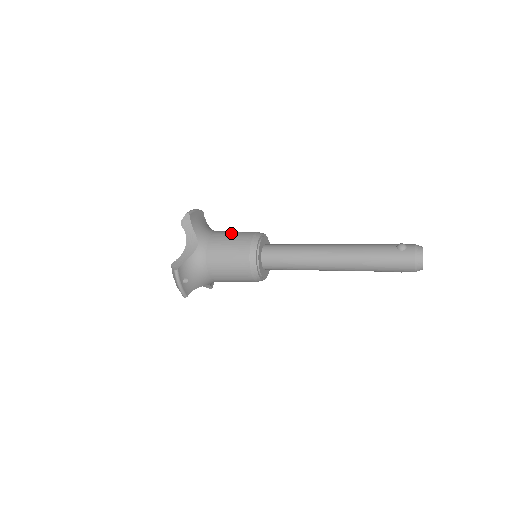
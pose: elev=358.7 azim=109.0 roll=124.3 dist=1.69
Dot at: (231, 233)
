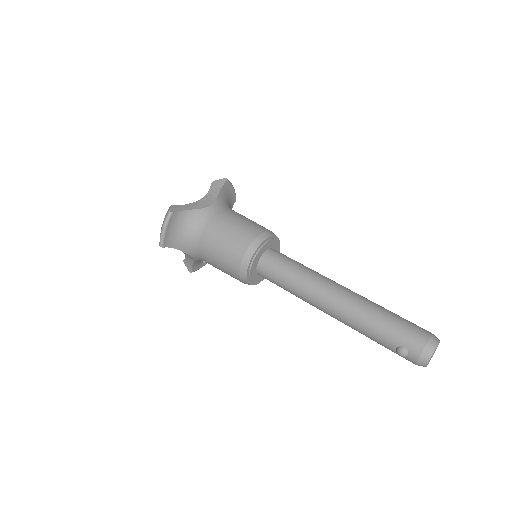
Dot at: (216, 256)
